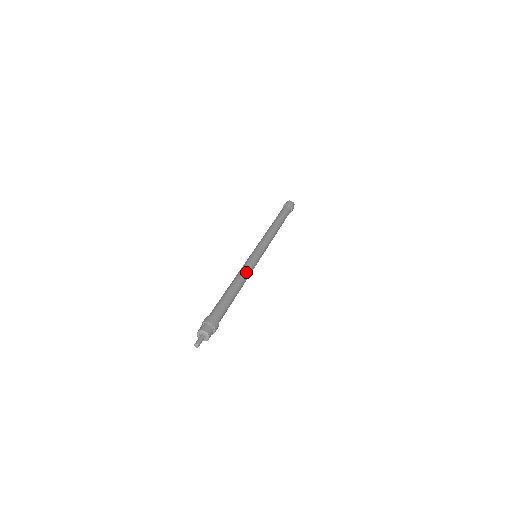
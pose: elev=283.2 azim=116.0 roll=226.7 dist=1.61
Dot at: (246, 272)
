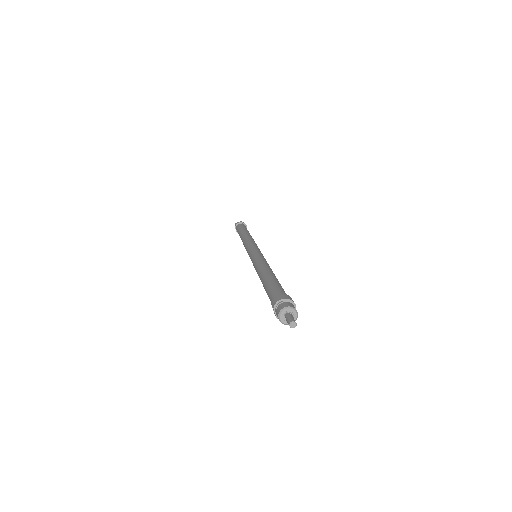
Dot at: (263, 262)
